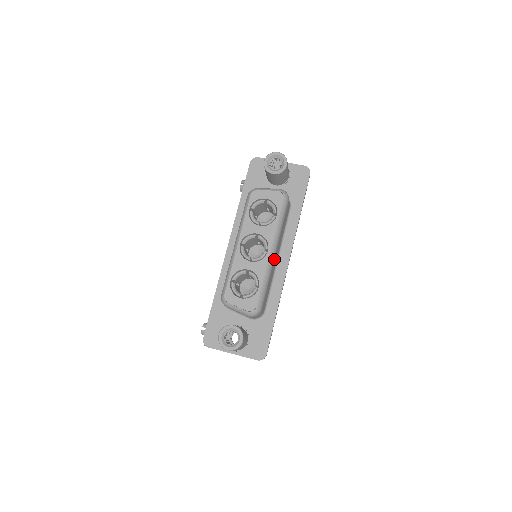
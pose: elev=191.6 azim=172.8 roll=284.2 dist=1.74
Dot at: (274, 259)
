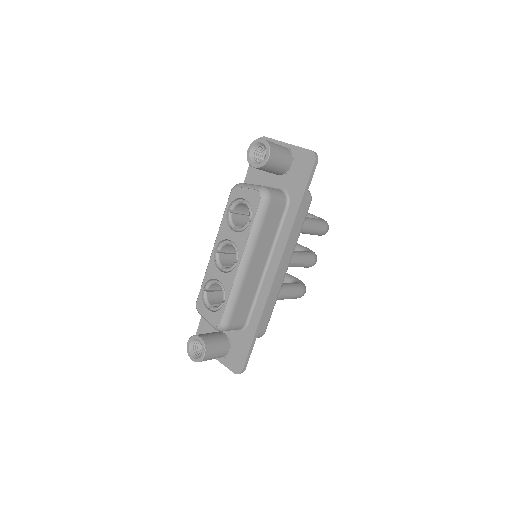
Dot at: (248, 271)
